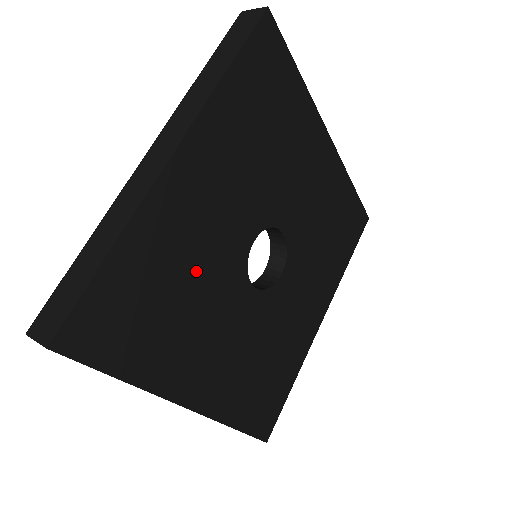
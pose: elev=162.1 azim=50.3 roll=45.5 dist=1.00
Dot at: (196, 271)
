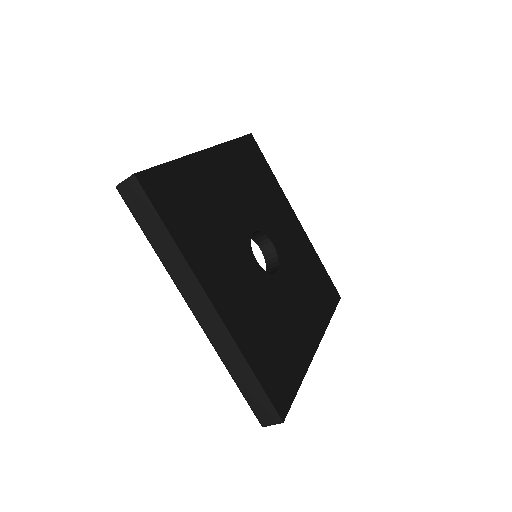
Dot at: (218, 214)
